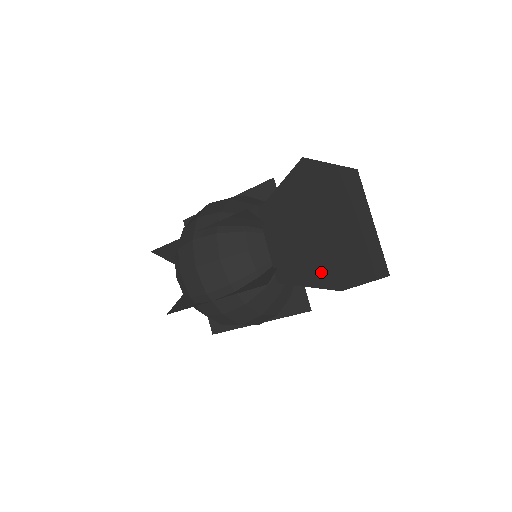
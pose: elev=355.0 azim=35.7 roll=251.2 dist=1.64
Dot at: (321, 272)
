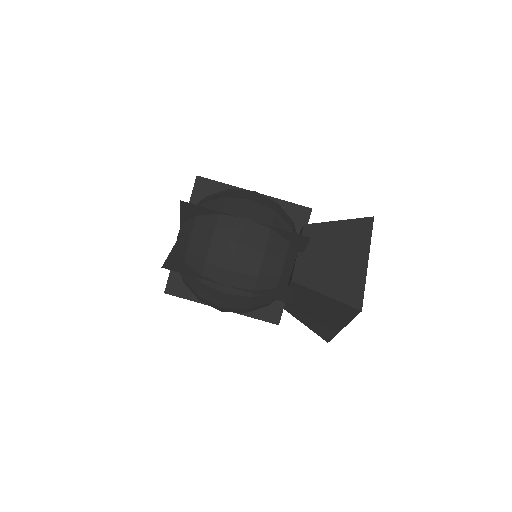
Dot at: (321, 332)
